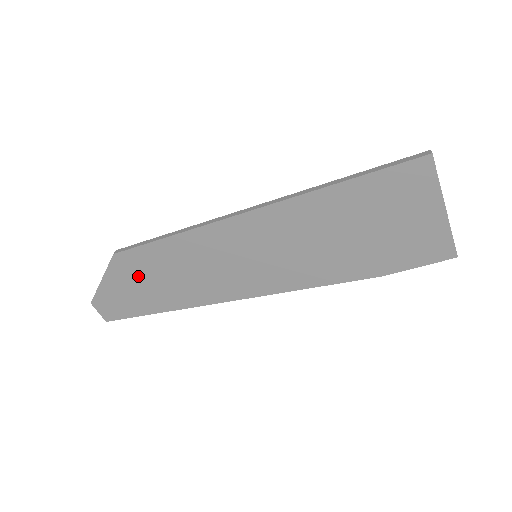
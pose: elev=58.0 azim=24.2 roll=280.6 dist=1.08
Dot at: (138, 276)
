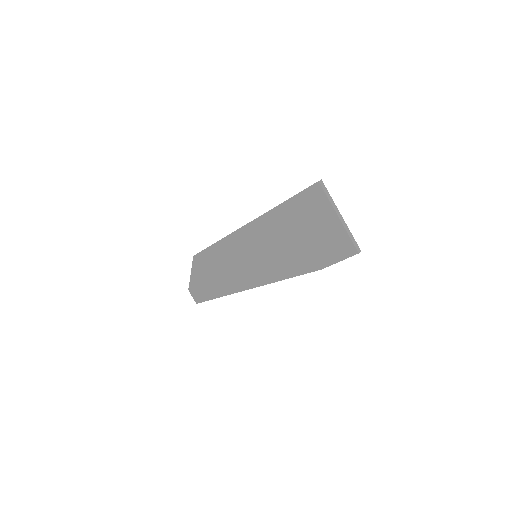
Dot at: (205, 271)
